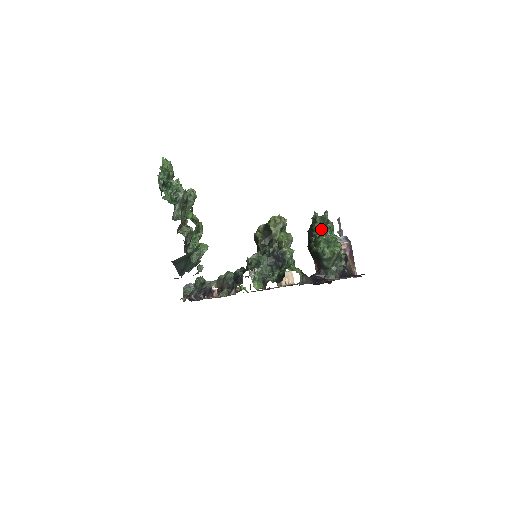
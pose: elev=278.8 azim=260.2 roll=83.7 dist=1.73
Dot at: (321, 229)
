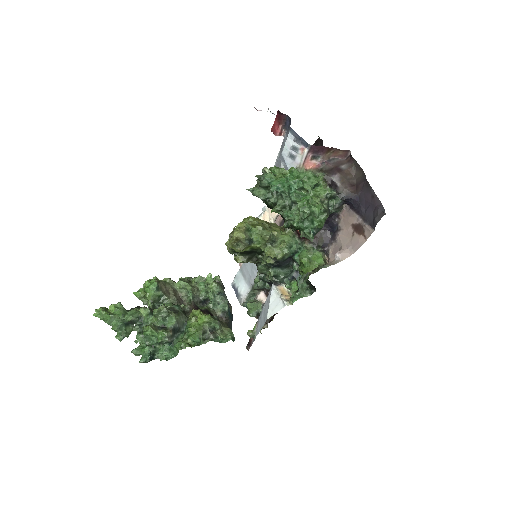
Dot at: (285, 218)
